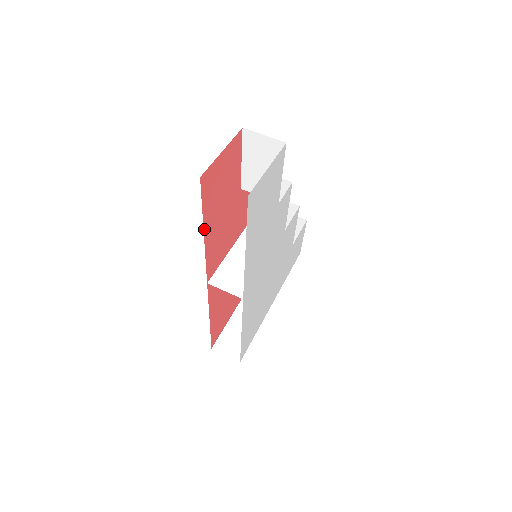
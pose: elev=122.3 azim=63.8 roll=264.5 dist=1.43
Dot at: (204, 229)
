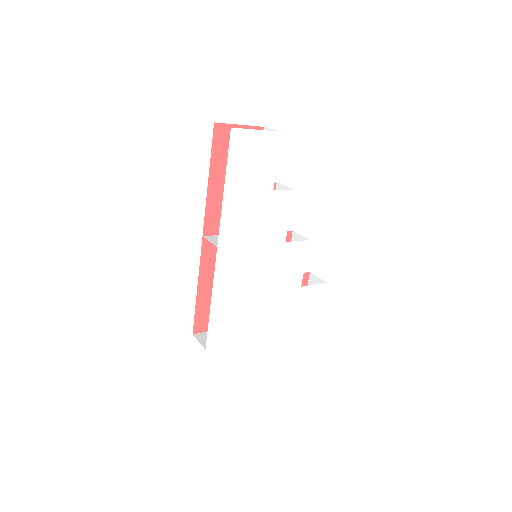
Dot at: (210, 174)
